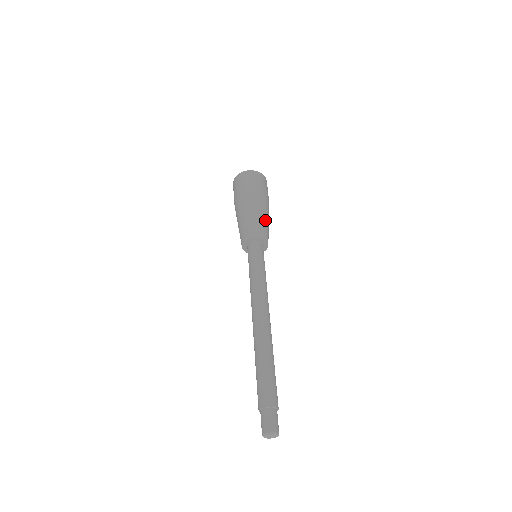
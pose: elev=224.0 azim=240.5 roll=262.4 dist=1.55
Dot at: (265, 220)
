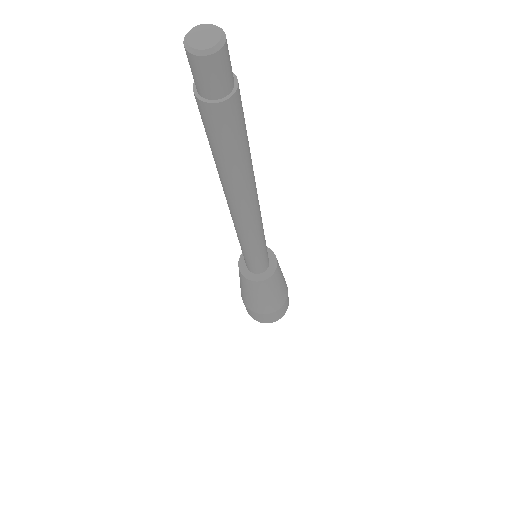
Dot at: occluded
